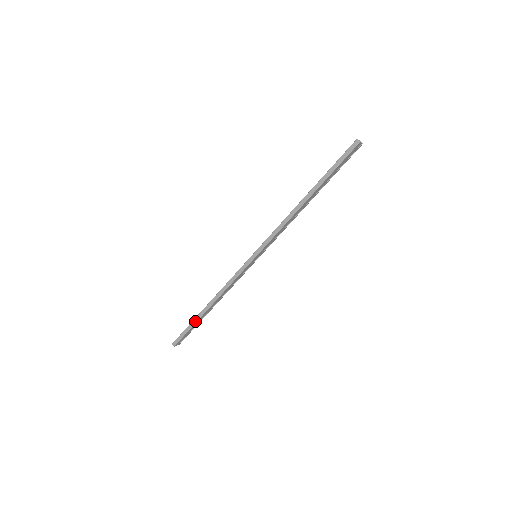
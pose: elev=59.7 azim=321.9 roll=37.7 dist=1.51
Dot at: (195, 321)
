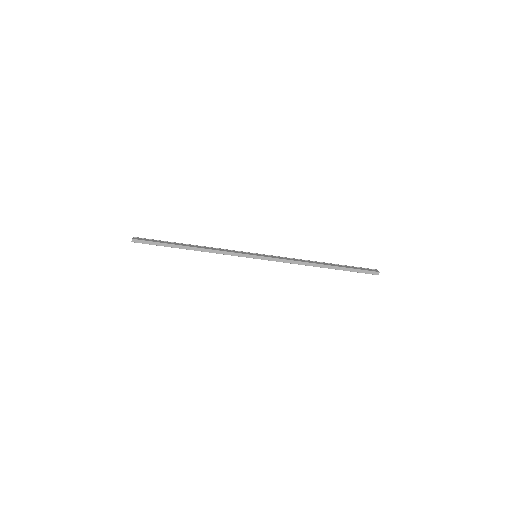
Dot at: (169, 246)
